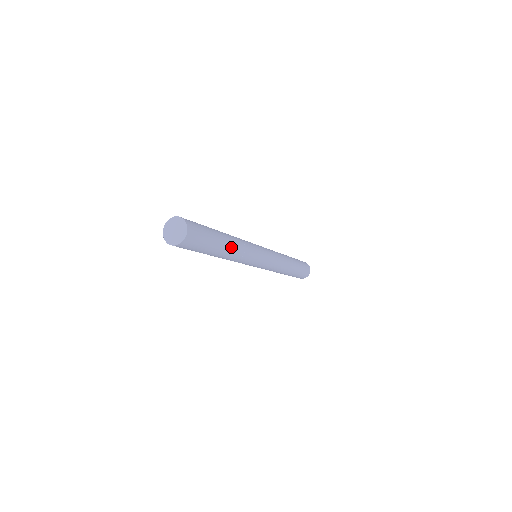
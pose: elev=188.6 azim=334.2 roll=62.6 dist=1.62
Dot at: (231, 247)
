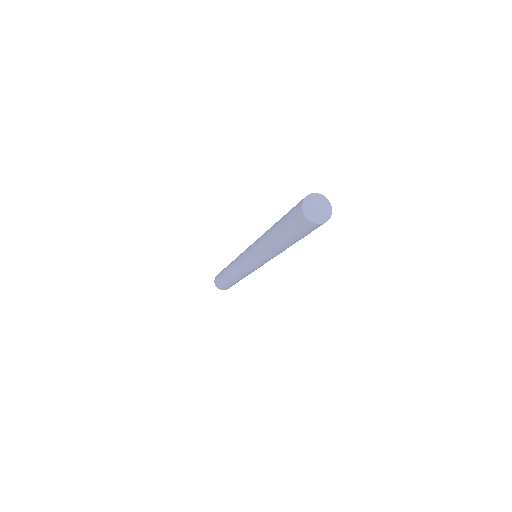
Dot at: occluded
